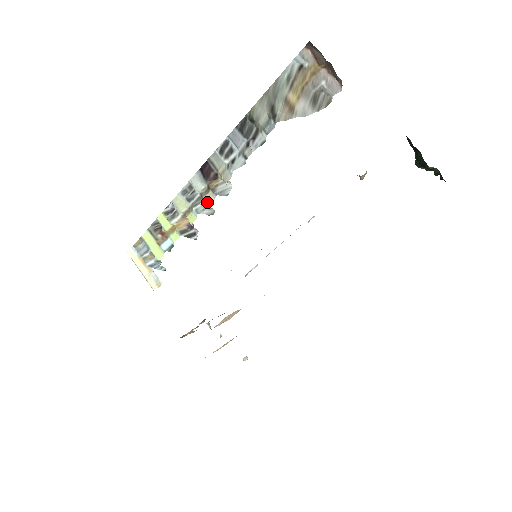
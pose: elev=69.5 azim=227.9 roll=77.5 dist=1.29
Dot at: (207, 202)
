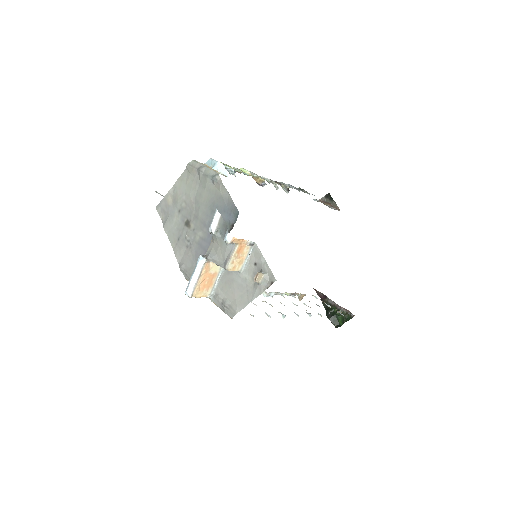
Dot at: (276, 183)
